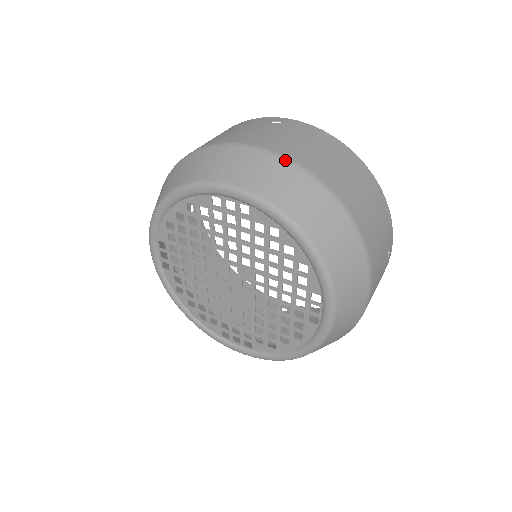
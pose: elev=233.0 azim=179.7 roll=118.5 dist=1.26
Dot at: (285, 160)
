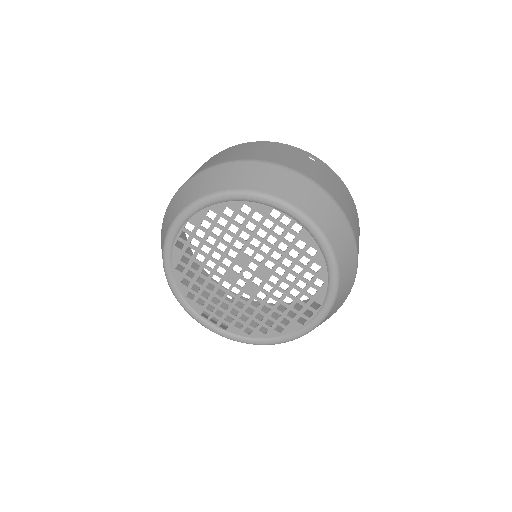
Dot at: (183, 186)
